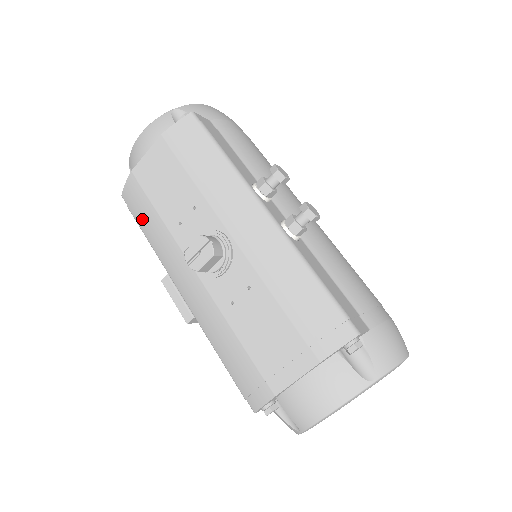
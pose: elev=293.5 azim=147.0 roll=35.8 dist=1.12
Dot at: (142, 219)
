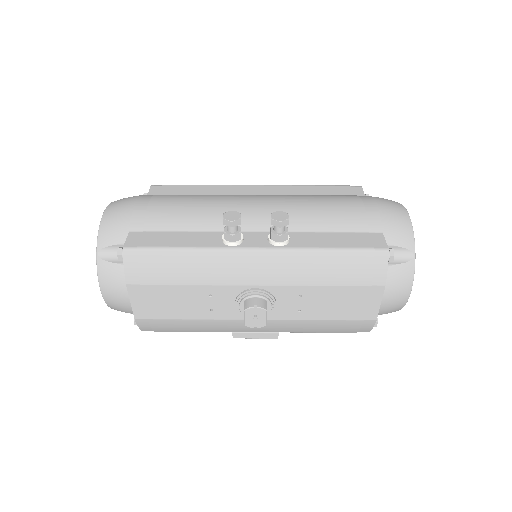
Dot at: (178, 329)
